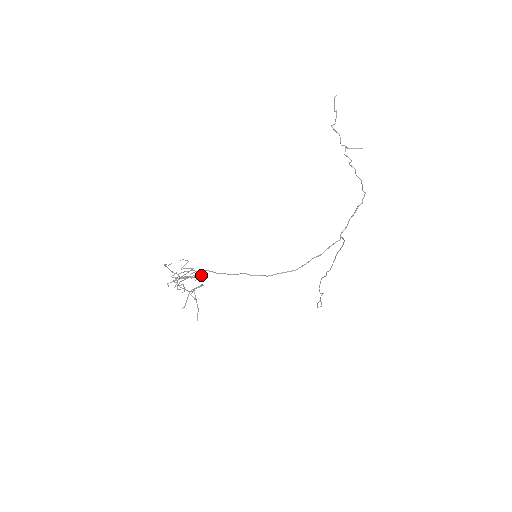
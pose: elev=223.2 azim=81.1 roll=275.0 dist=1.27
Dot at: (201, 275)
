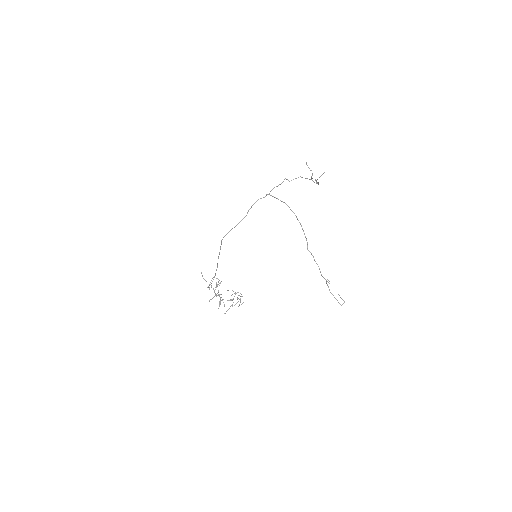
Dot at: (239, 295)
